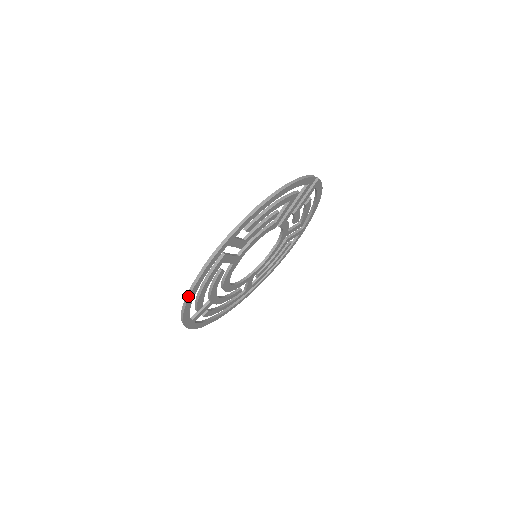
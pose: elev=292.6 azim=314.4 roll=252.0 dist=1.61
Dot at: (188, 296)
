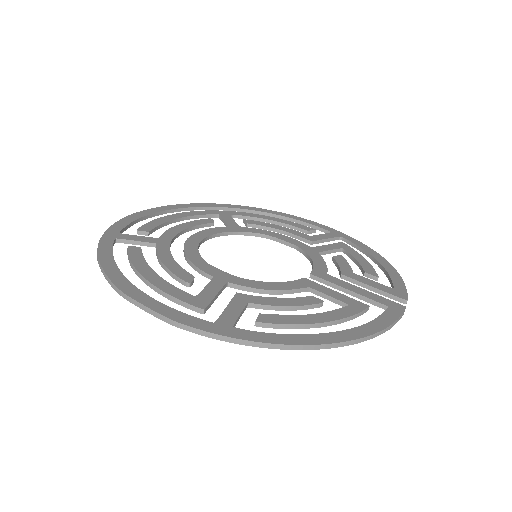
Dot at: (116, 289)
